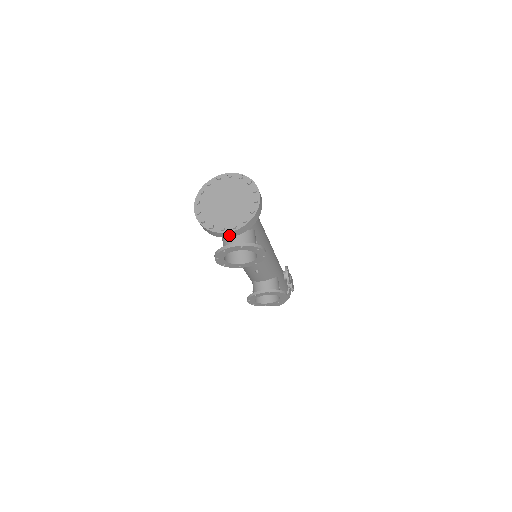
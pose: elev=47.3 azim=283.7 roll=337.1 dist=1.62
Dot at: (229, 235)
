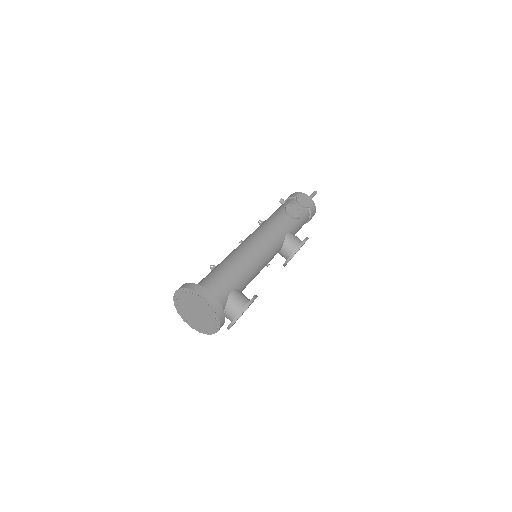
Dot at: occluded
